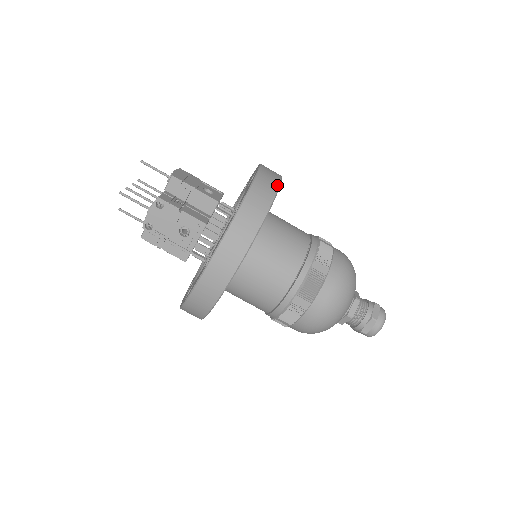
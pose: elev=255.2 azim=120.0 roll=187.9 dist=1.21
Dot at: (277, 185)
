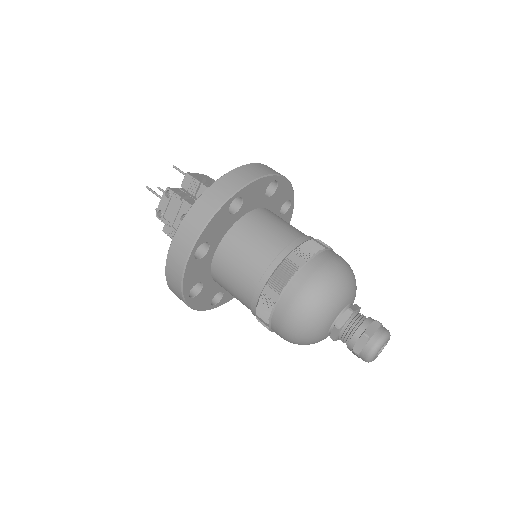
Dot at: (262, 174)
